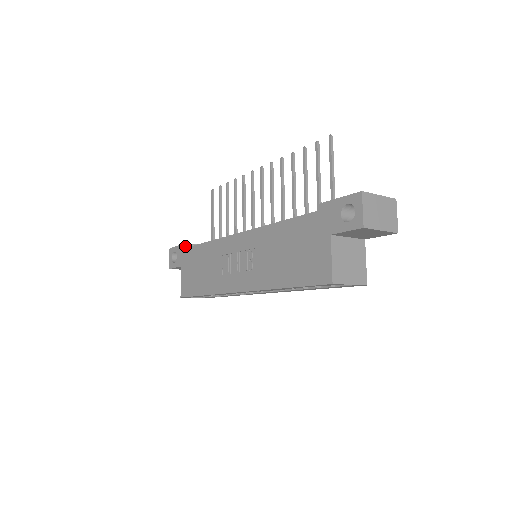
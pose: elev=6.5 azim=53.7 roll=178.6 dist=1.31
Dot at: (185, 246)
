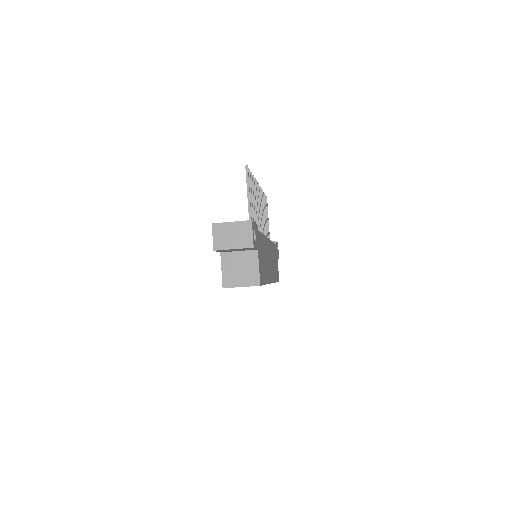
Dot at: occluded
